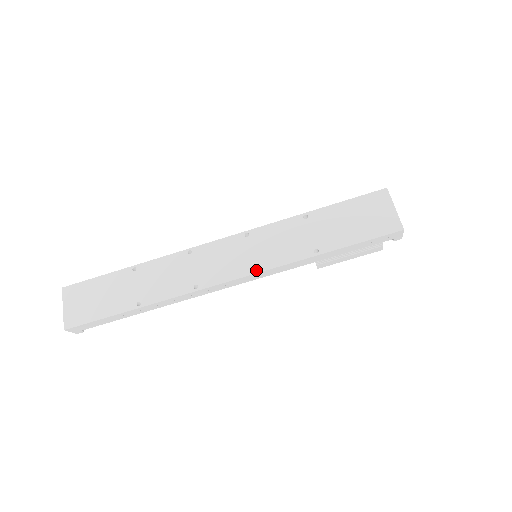
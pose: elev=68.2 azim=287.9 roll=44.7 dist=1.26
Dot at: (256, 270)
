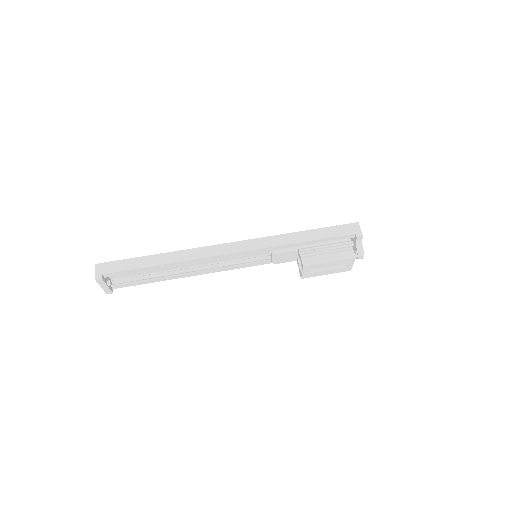
Dot at: occluded
